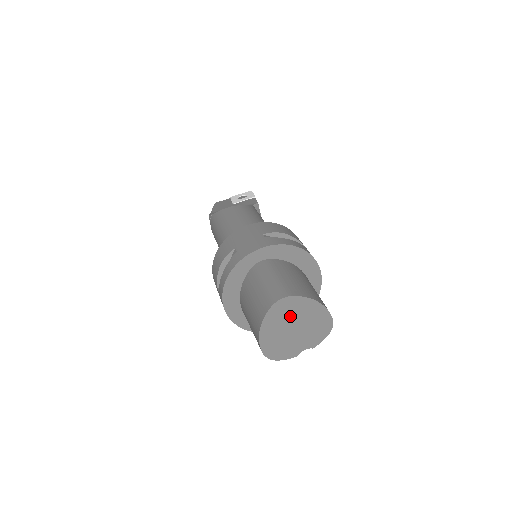
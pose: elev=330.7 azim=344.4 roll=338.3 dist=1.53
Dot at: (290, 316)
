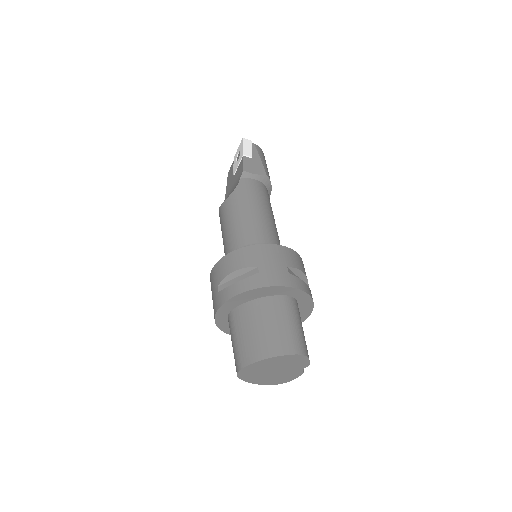
Dot at: (260, 371)
